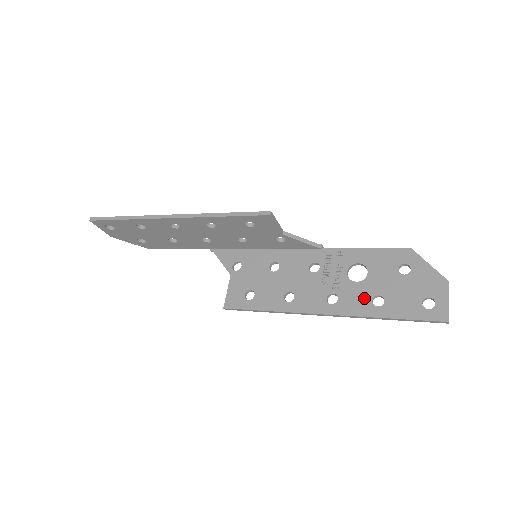
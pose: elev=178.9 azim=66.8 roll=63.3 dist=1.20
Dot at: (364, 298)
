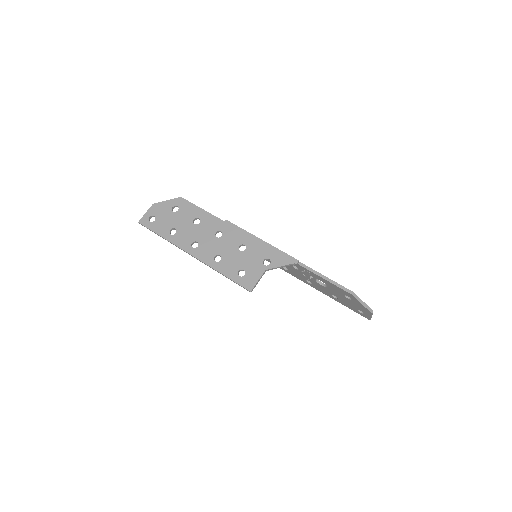
Dot at: (327, 292)
